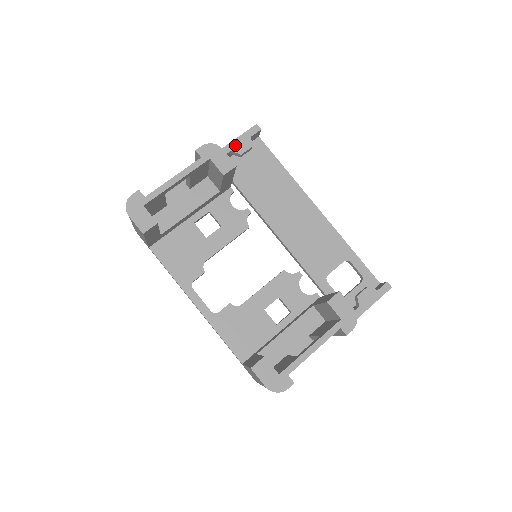
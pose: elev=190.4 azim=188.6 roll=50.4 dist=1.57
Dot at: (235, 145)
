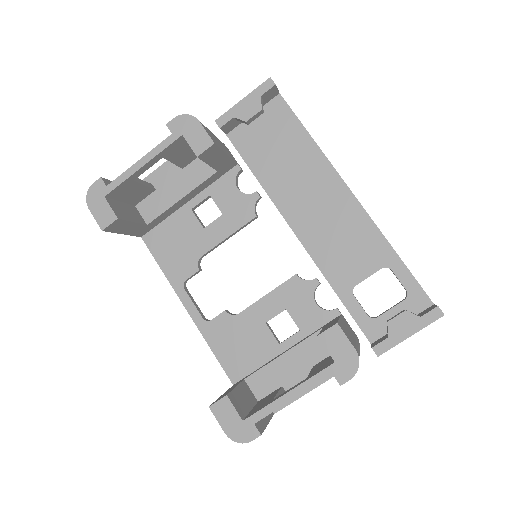
Dot at: (239, 109)
